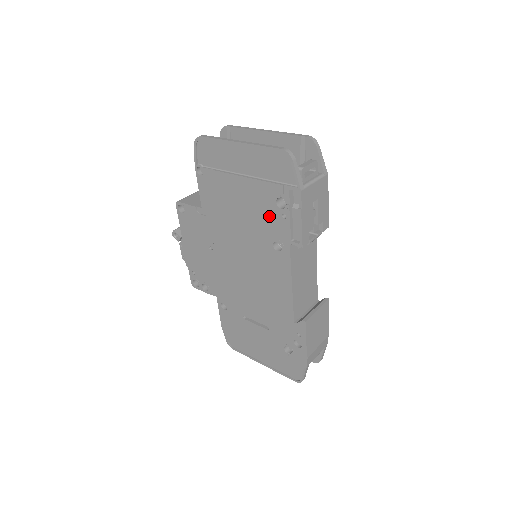
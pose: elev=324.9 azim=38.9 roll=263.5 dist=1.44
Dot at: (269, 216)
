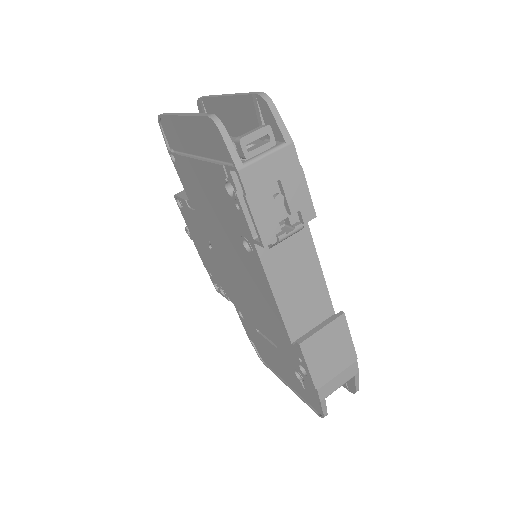
Dot at: (228, 207)
